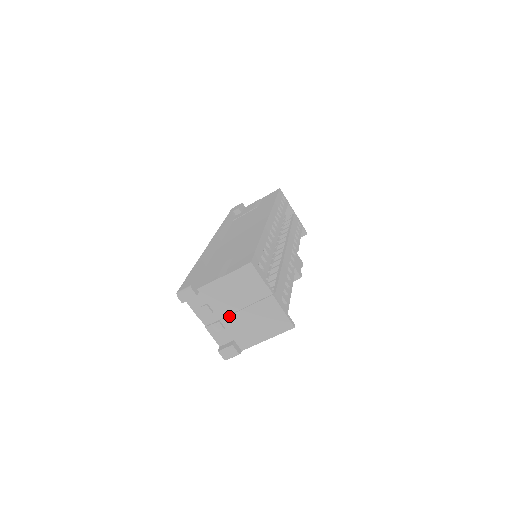
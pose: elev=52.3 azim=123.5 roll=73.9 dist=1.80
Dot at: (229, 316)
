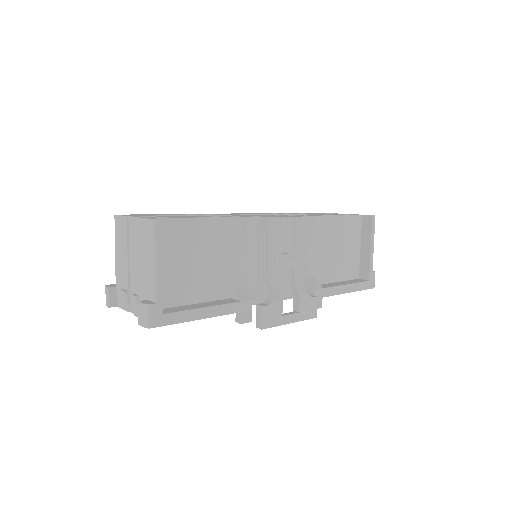
Dot at: (134, 280)
